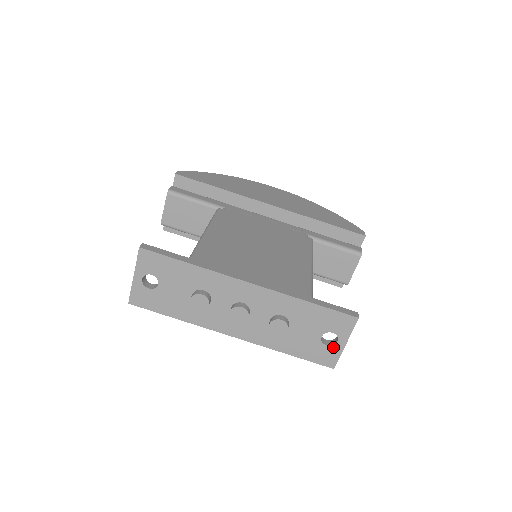
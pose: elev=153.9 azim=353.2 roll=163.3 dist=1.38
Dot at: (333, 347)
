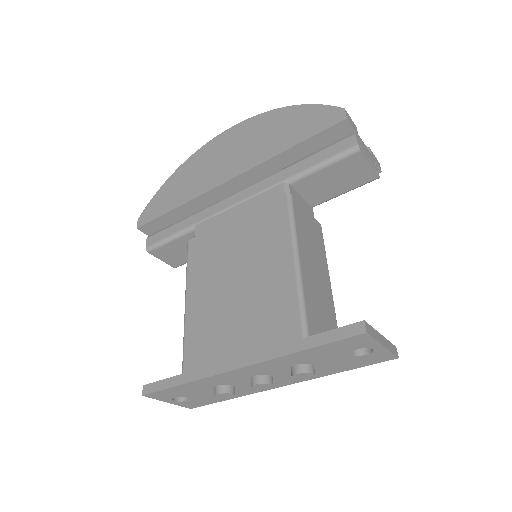
Dot at: (374, 352)
